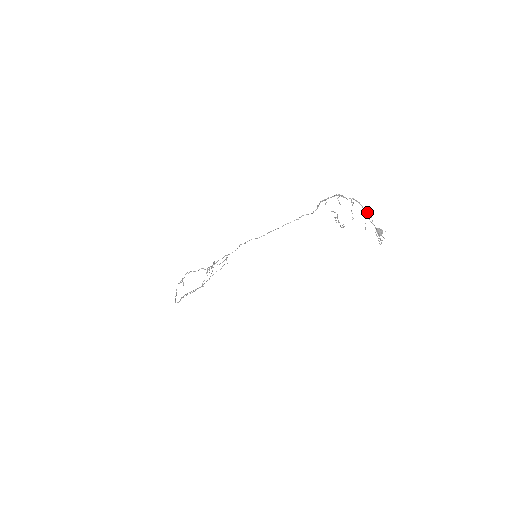
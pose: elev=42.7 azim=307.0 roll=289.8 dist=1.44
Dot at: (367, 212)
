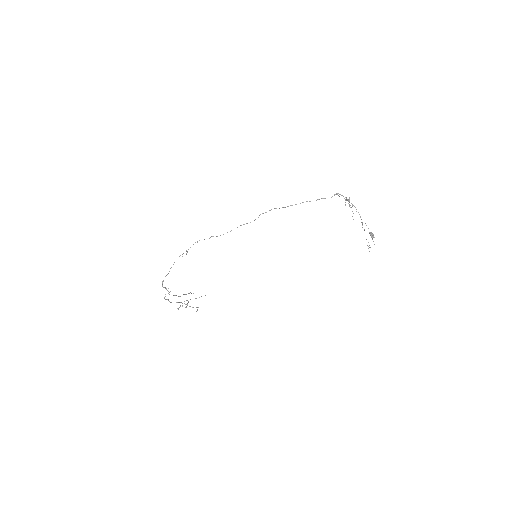
Dot at: occluded
